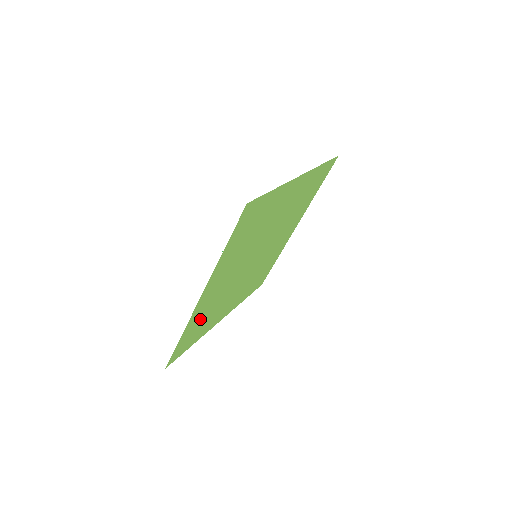
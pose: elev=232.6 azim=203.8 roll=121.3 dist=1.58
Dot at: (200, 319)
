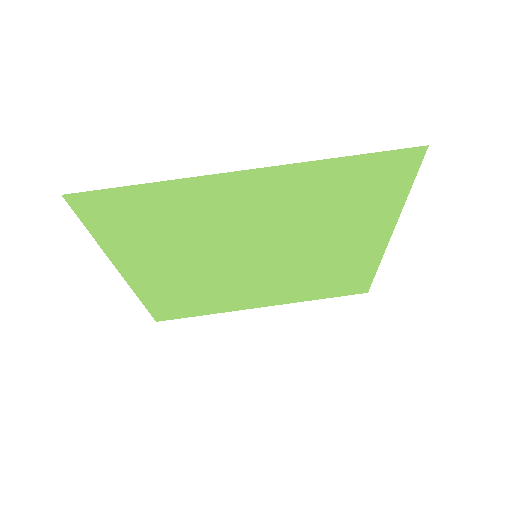
Dot at: (171, 210)
